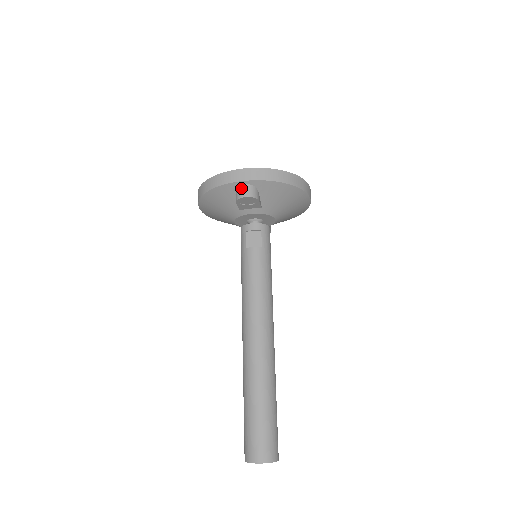
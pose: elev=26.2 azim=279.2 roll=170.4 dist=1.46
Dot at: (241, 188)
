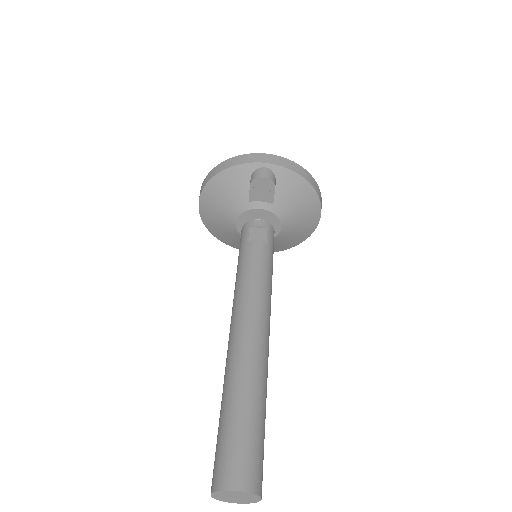
Dot at: (259, 170)
